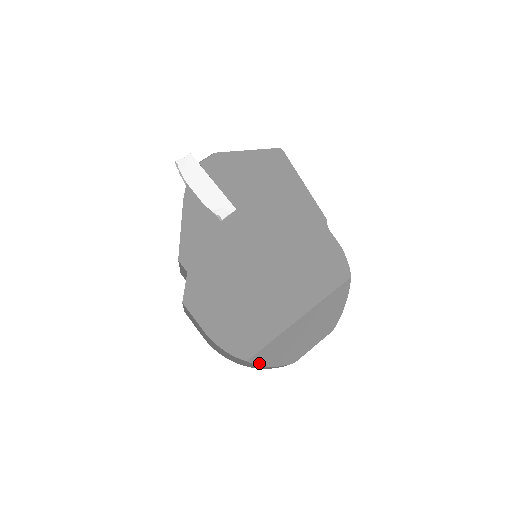
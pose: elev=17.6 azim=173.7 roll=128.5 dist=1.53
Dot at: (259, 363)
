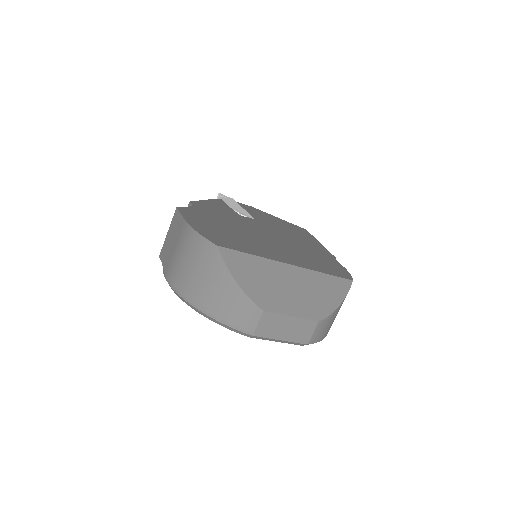
Dot at: (227, 263)
